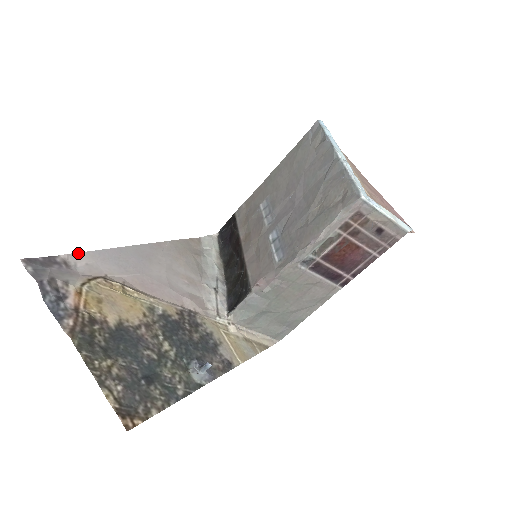
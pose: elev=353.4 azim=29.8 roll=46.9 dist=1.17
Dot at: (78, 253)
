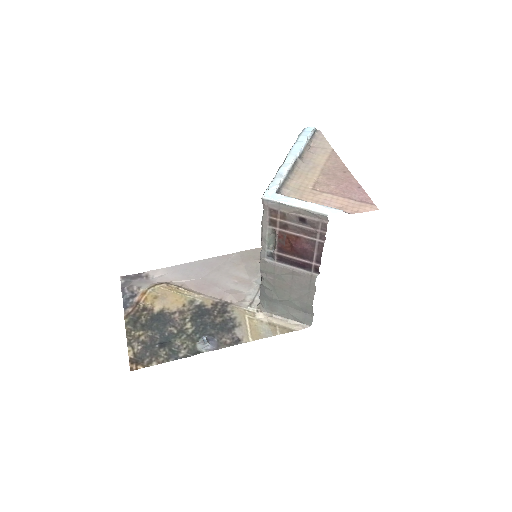
Dot at: (158, 269)
